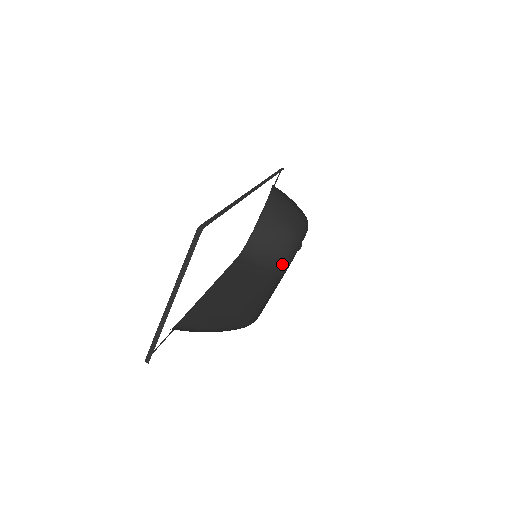
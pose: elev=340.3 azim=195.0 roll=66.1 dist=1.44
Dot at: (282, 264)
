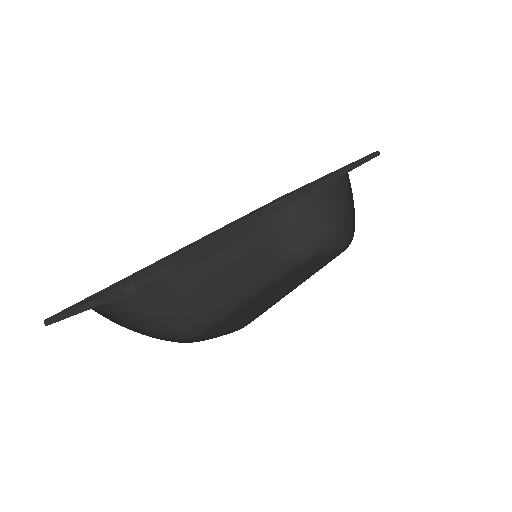
Dot at: (300, 251)
